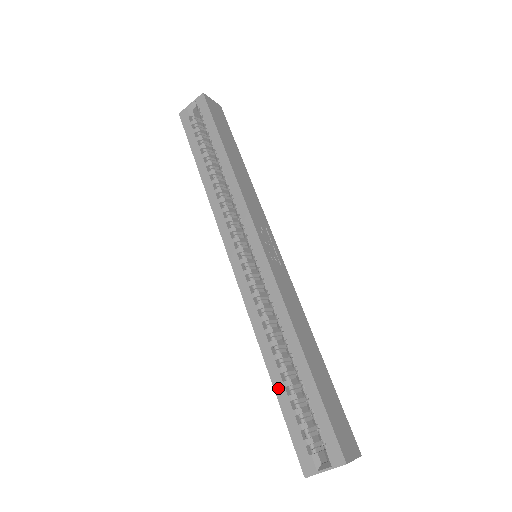
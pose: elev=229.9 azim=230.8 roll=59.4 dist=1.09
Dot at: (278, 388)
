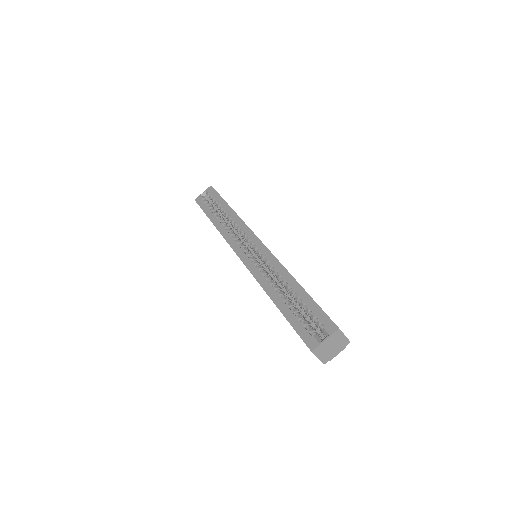
Dot at: (283, 309)
